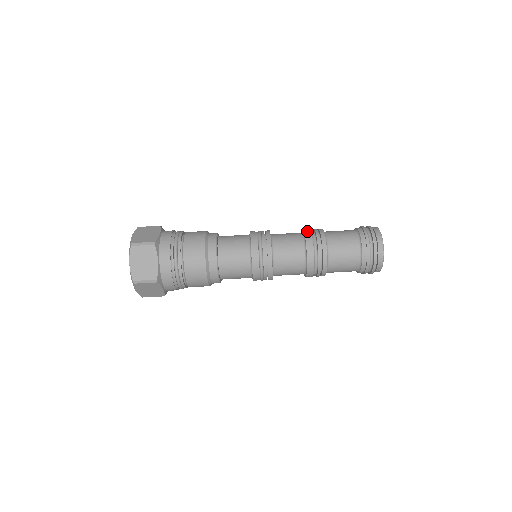
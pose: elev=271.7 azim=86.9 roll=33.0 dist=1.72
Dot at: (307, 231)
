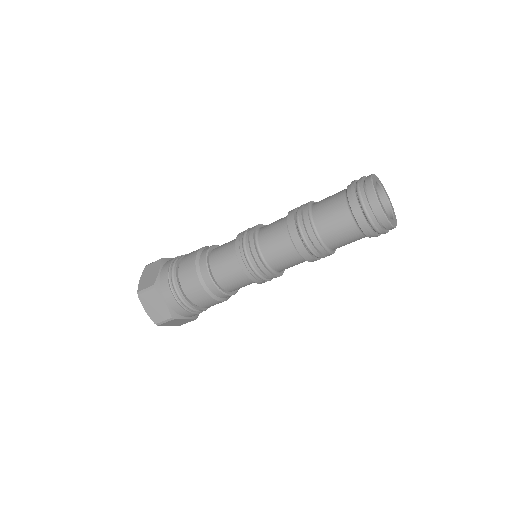
Dot at: (296, 242)
